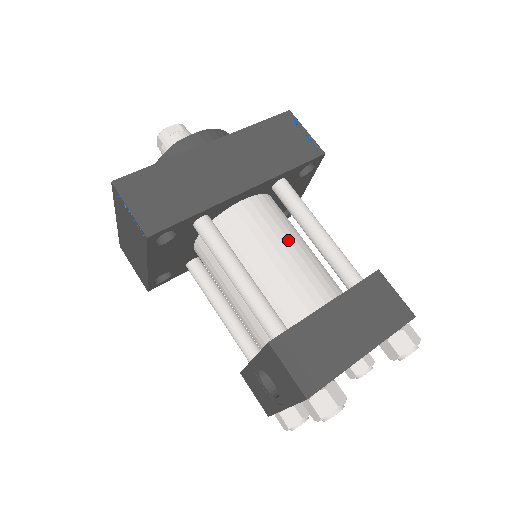
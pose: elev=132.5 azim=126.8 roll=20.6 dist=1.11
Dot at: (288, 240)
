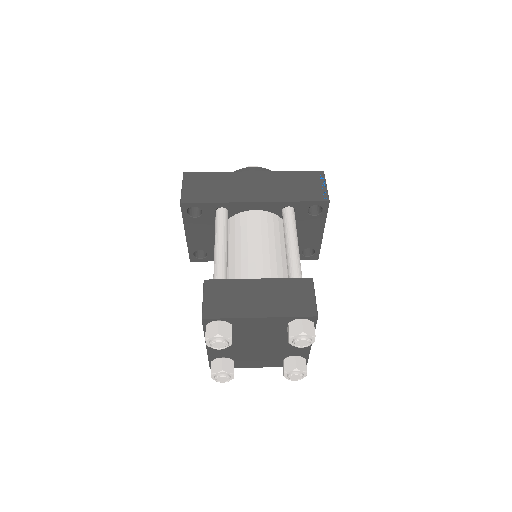
Dot at: (268, 242)
